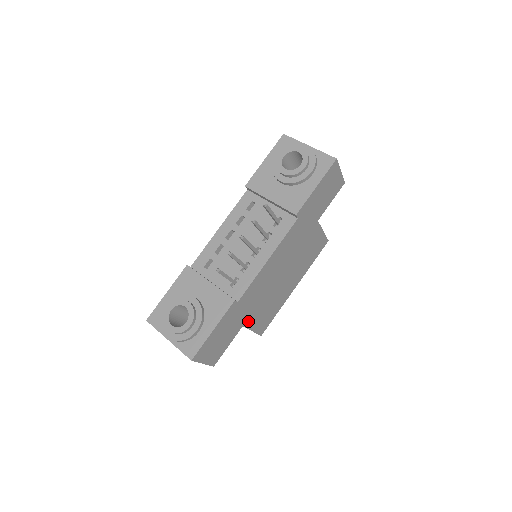
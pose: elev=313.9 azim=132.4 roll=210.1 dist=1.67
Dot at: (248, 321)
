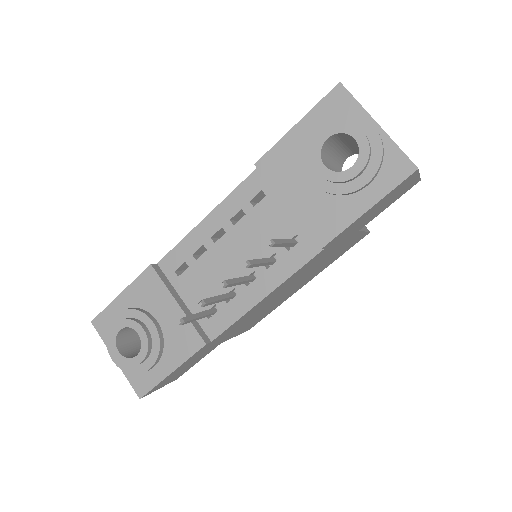
Dot at: (229, 337)
